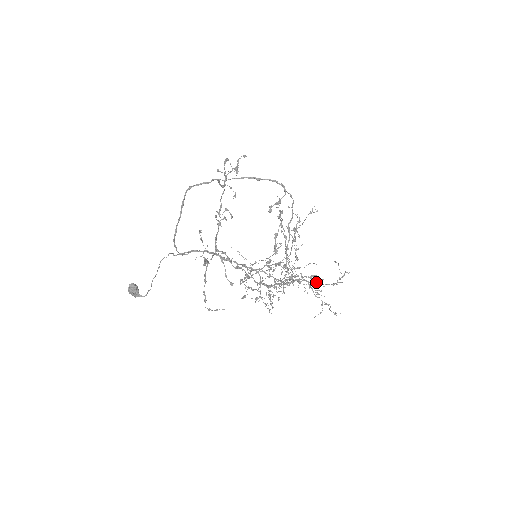
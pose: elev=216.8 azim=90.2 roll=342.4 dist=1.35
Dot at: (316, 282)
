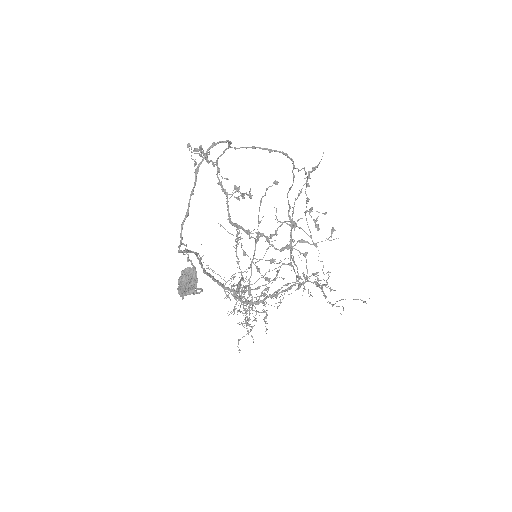
Dot at: (320, 280)
